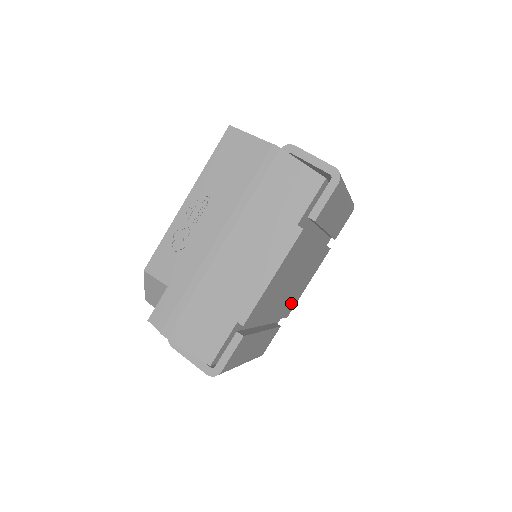
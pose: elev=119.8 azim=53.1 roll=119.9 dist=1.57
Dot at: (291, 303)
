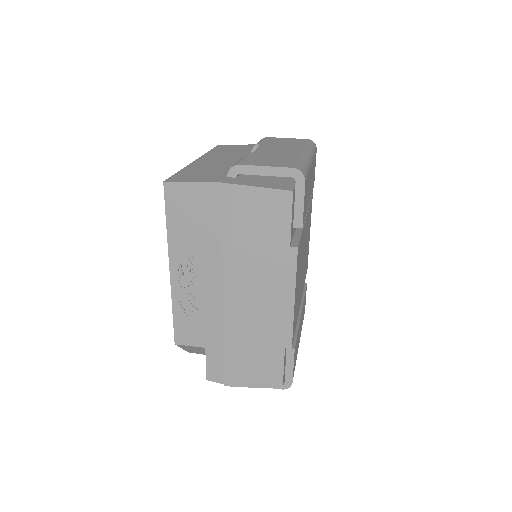
Dot at: (306, 263)
